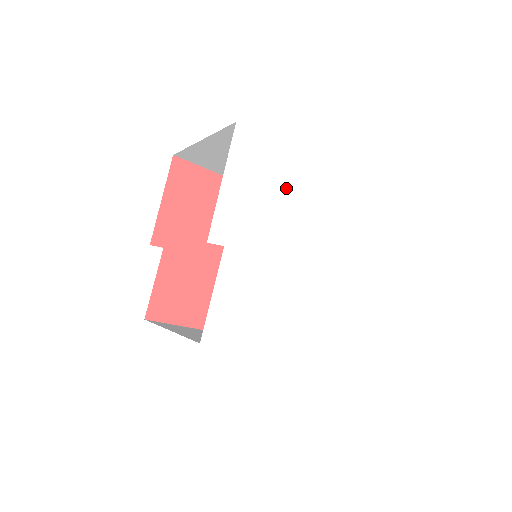
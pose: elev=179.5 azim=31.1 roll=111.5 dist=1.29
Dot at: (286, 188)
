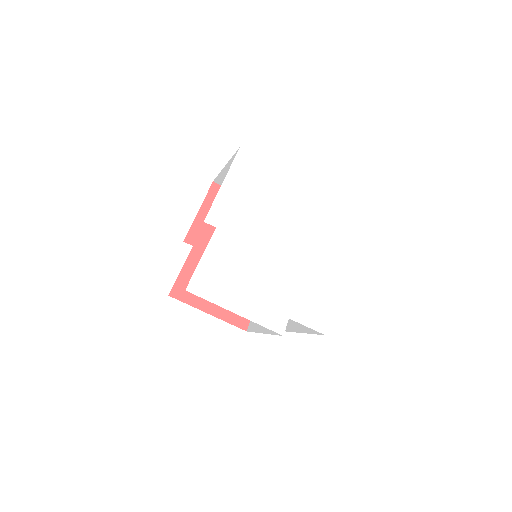
Dot at: (273, 197)
